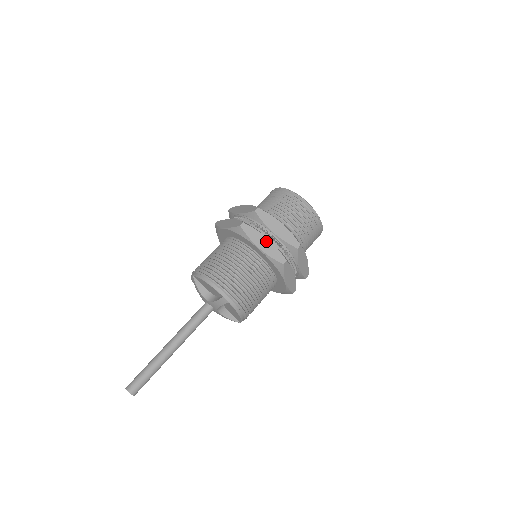
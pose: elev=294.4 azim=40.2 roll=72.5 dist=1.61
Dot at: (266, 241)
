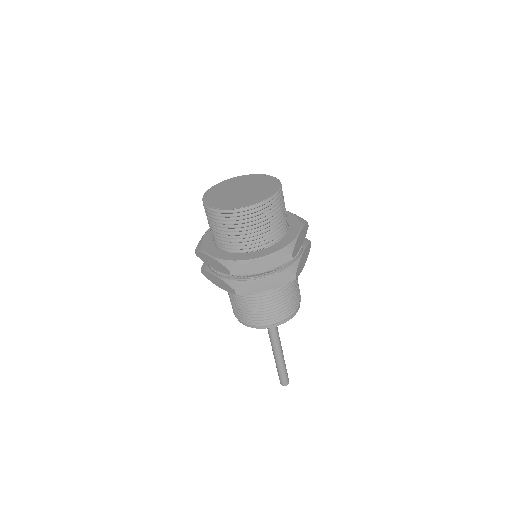
Dot at: (266, 282)
